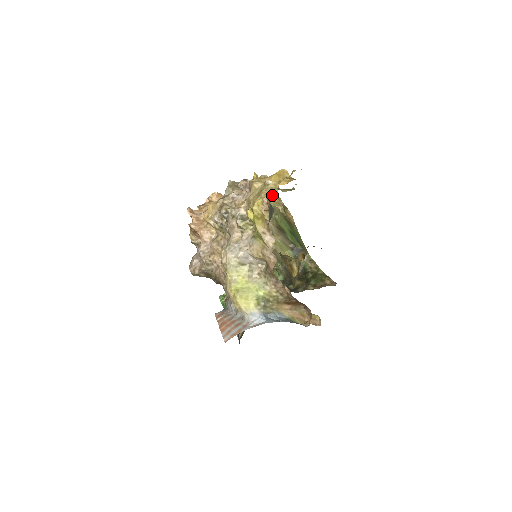
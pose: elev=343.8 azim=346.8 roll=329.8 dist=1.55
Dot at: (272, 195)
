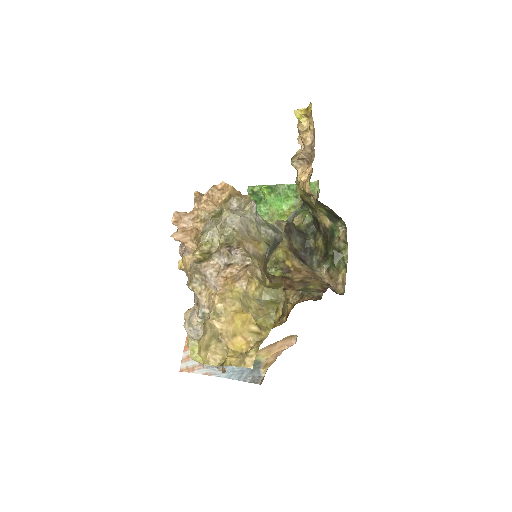
Dot at: (216, 363)
